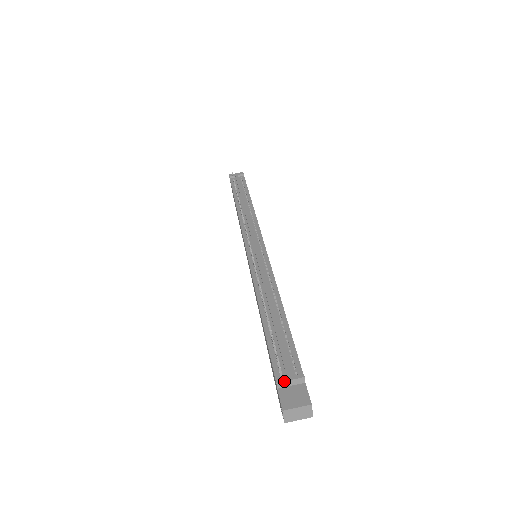
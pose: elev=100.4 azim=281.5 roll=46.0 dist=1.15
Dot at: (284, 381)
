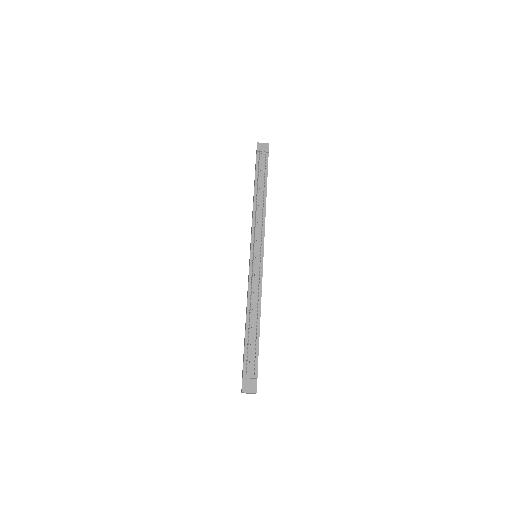
Dot at: (247, 378)
